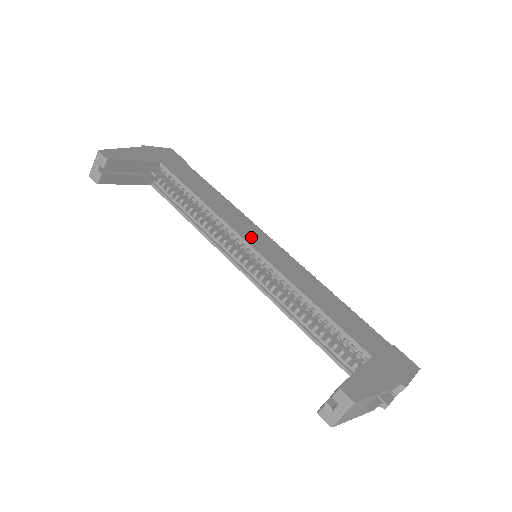
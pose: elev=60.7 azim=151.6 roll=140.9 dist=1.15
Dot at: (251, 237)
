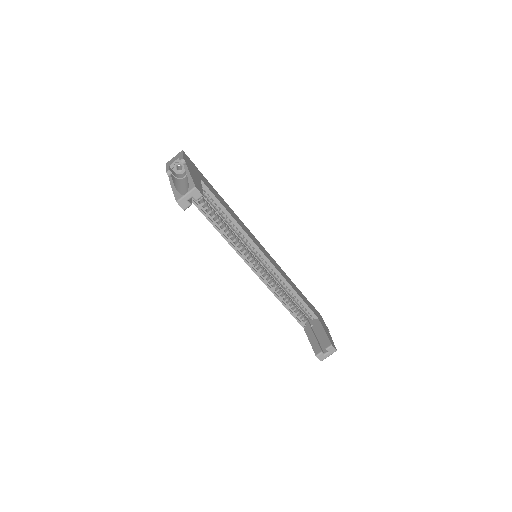
Dot at: (258, 245)
